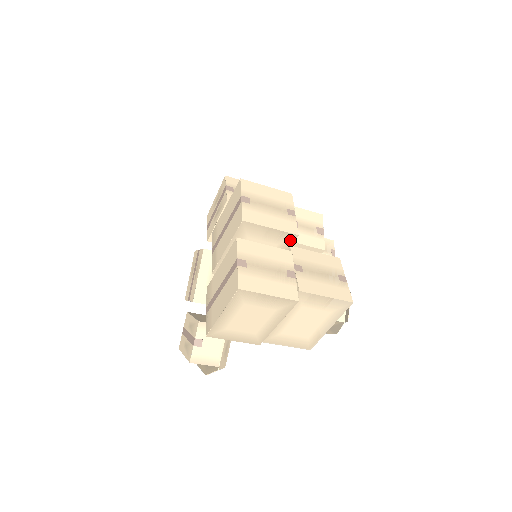
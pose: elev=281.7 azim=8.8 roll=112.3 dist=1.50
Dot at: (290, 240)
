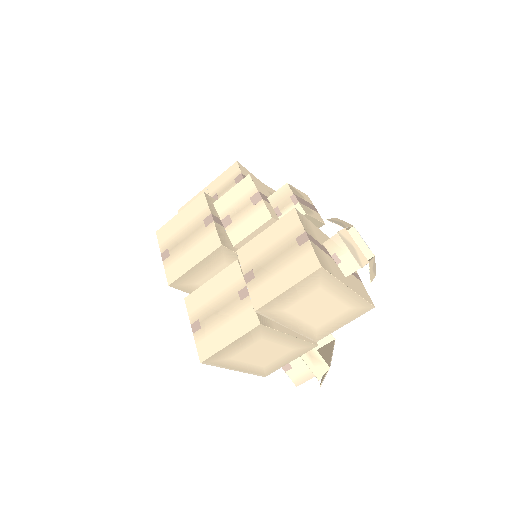
Dot at: (225, 252)
